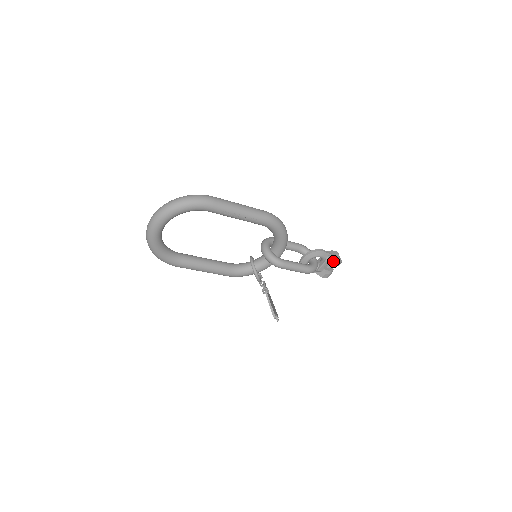
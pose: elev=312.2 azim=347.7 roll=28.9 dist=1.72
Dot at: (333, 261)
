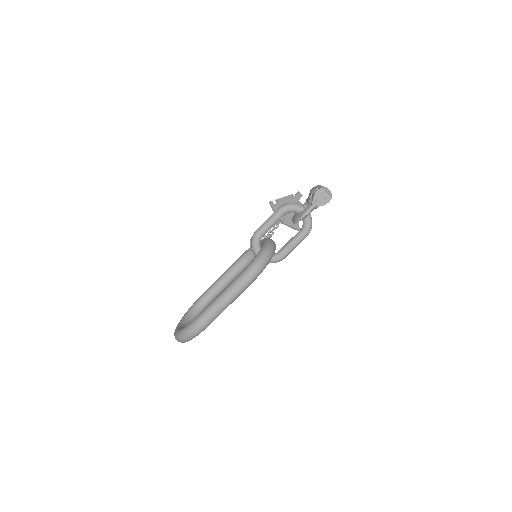
Dot at: (323, 205)
